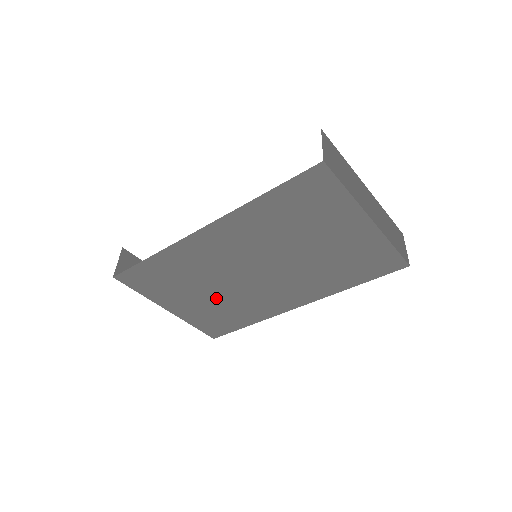
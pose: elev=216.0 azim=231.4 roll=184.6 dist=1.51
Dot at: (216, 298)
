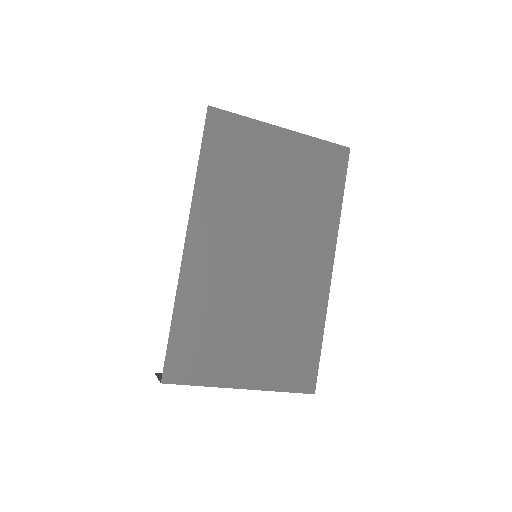
Dot at: (265, 324)
